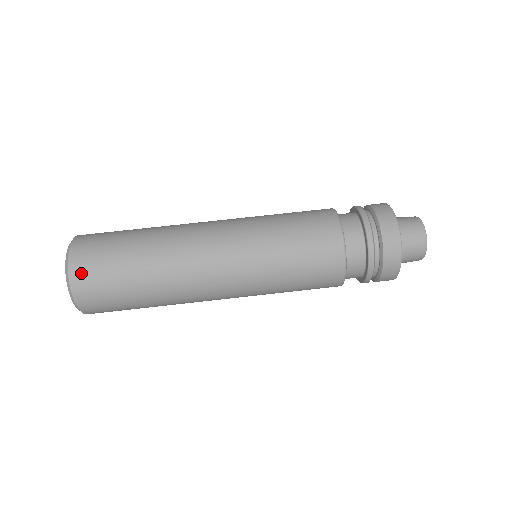
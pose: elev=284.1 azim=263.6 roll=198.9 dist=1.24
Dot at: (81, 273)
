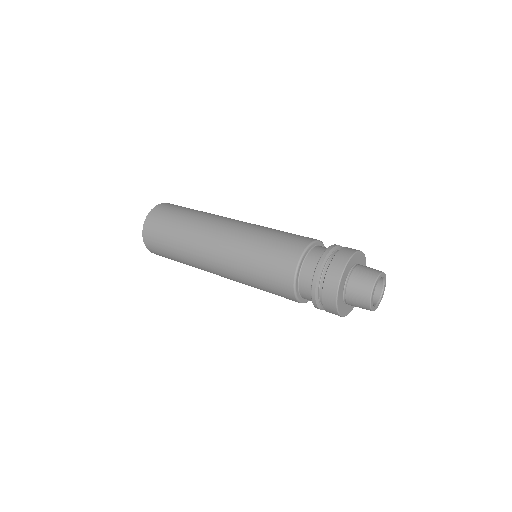
Dot at: (171, 204)
